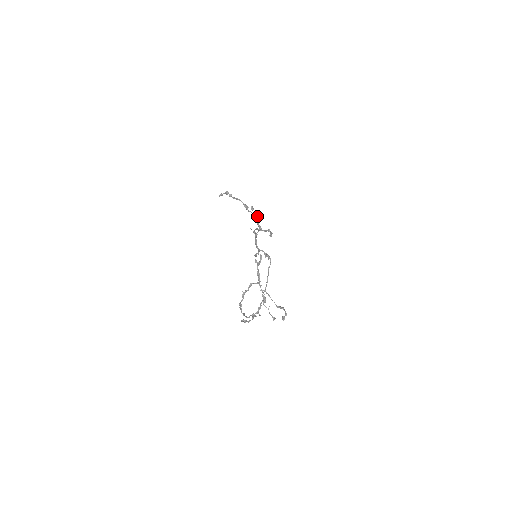
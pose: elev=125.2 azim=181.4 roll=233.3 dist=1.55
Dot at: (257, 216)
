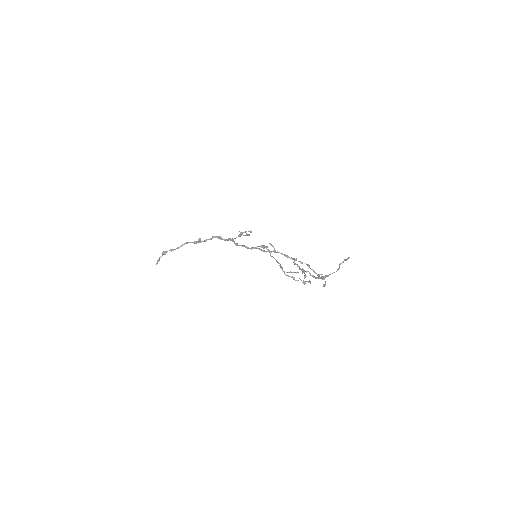
Dot at: (217, 236)
